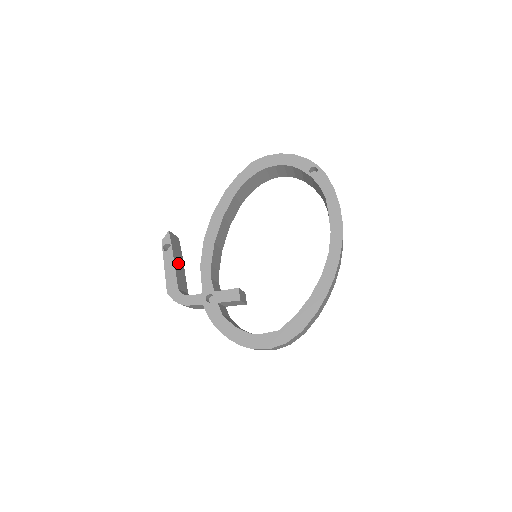
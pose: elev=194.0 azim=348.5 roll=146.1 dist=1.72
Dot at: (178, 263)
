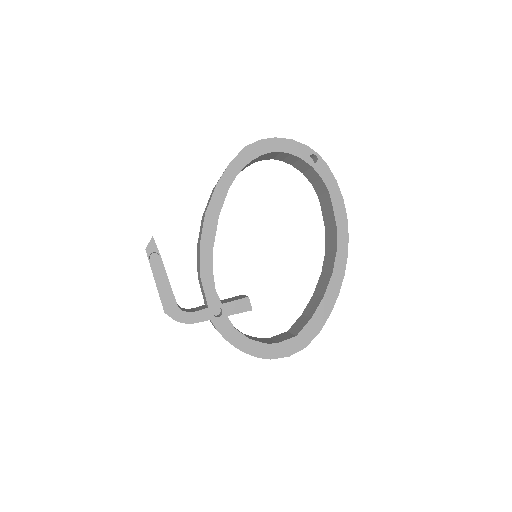
Dot at: occluded
